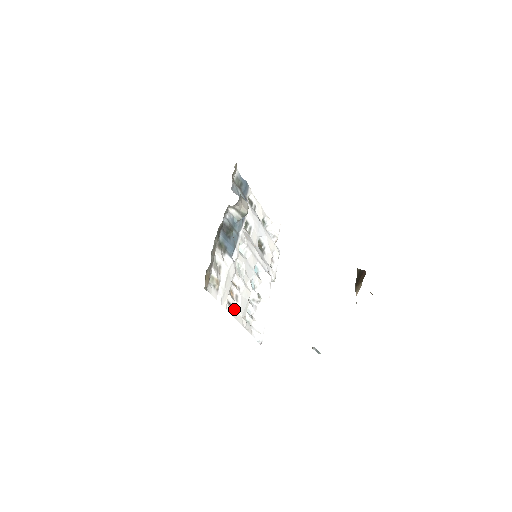
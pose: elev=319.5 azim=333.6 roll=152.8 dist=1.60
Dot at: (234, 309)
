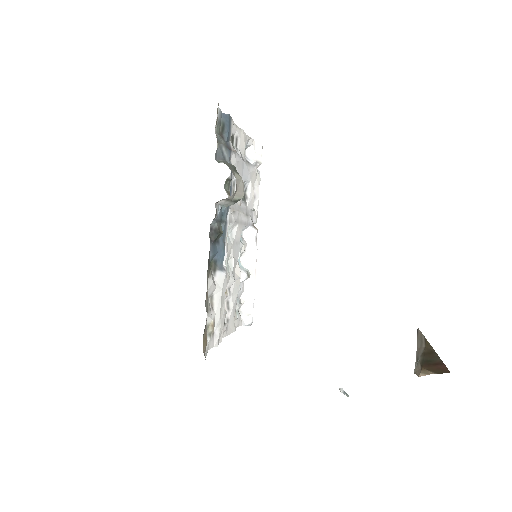
Dot at: (227, 323)
